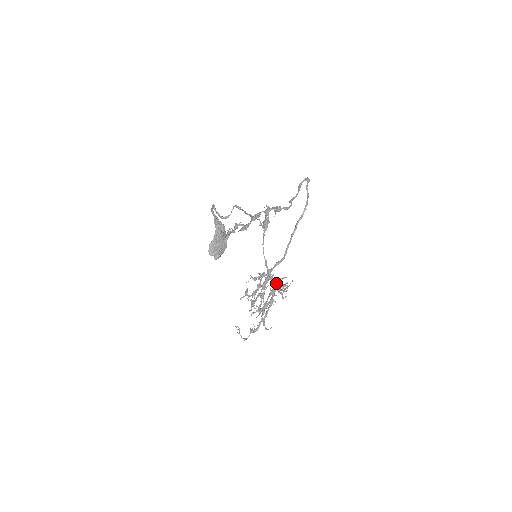
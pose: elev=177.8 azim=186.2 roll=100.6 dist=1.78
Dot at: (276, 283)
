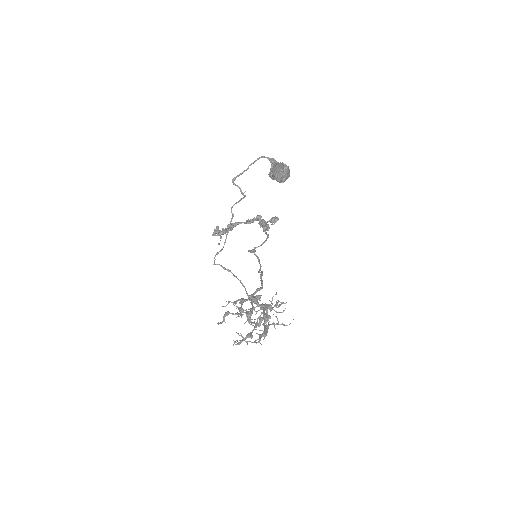
Dot at: (263, 304)
